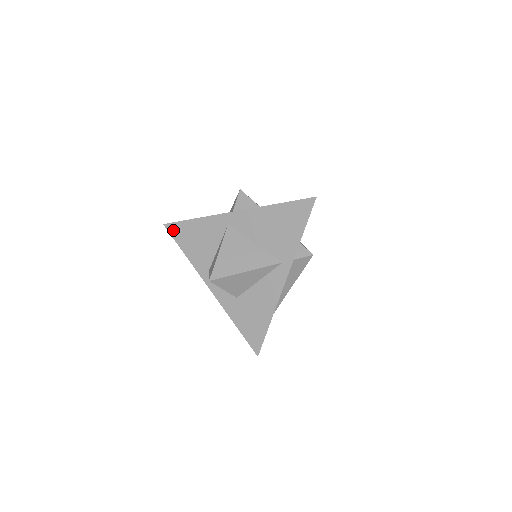
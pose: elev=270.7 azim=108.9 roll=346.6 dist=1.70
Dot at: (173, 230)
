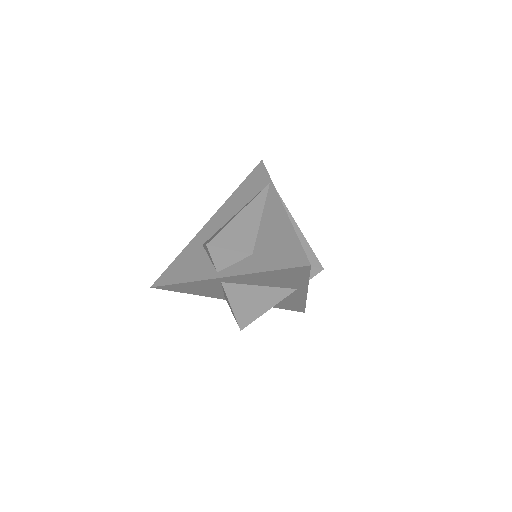
Dot at: (165, 289)
